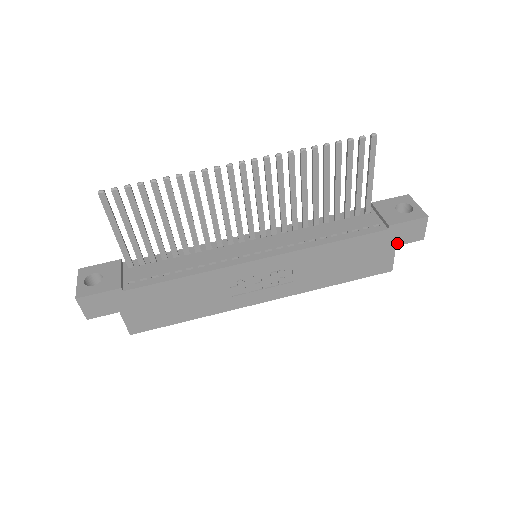
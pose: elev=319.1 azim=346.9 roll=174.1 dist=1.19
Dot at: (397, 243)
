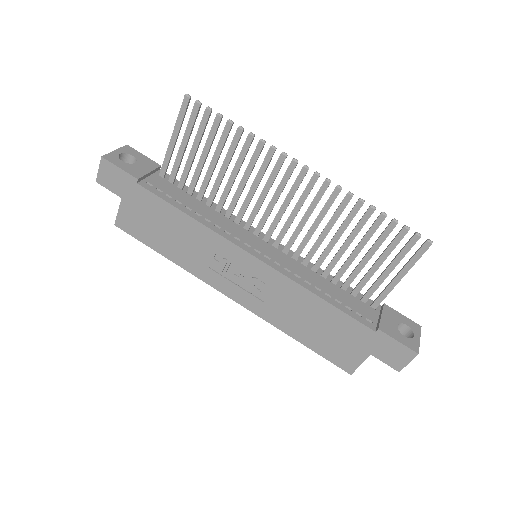
Dot at: (374, 352)
